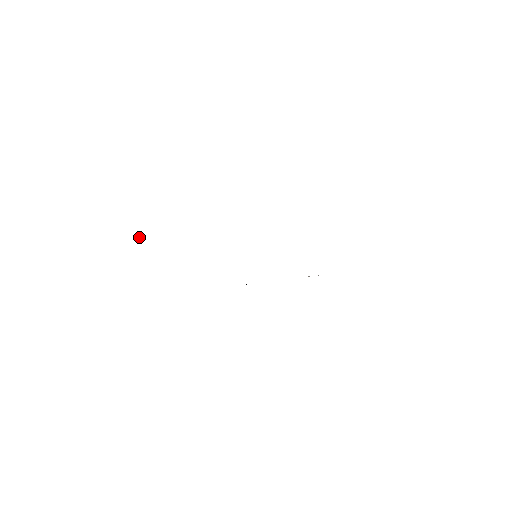
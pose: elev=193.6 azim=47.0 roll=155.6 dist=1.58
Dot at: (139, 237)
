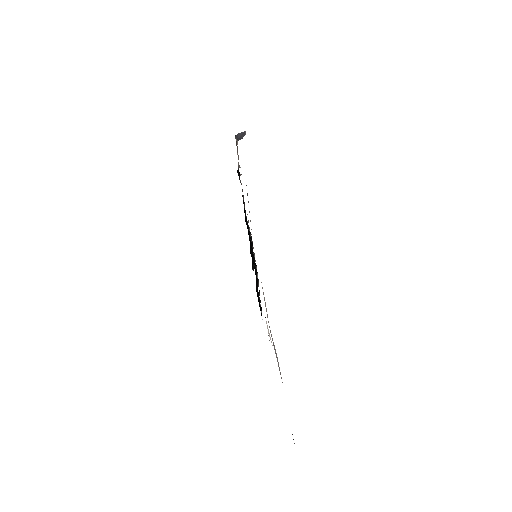
Dot at: (240, 133)
